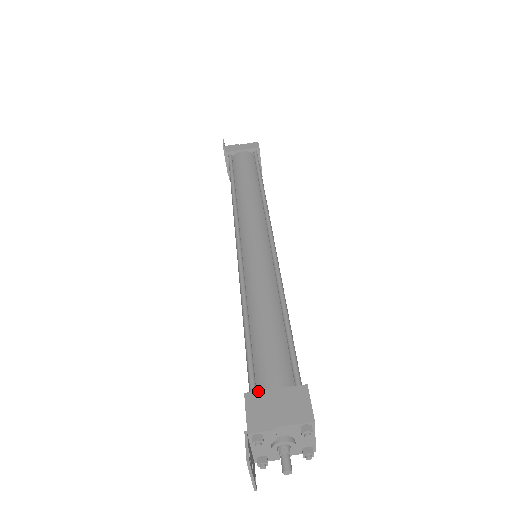
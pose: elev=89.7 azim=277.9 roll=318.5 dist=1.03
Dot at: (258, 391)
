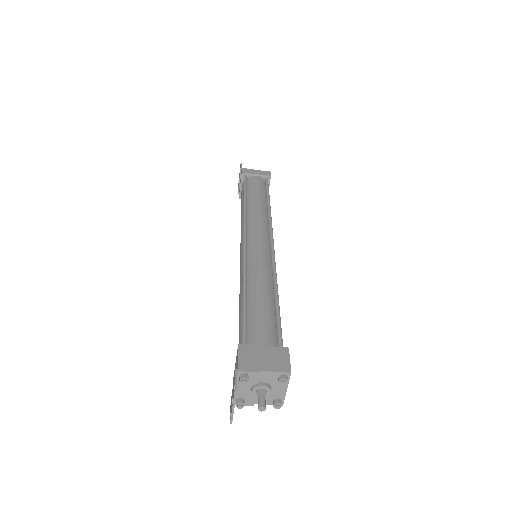
Dot at: (249, 345)
